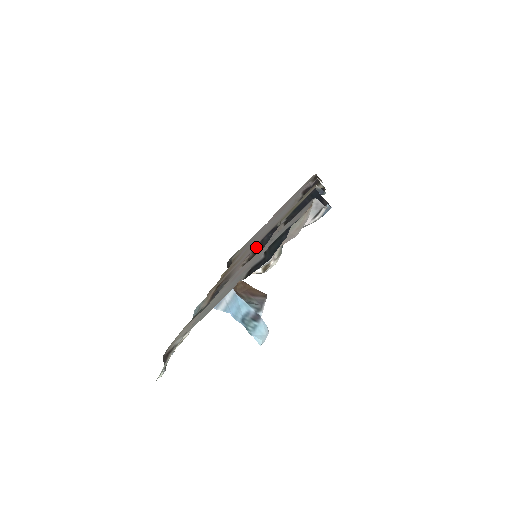
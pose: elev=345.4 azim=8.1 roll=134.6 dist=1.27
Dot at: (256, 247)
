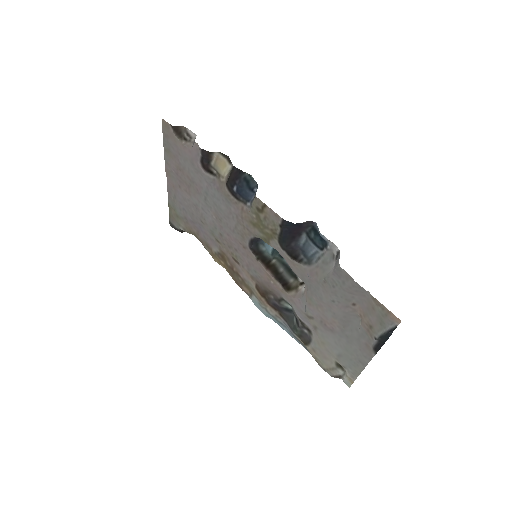
Dot at: (259, 261)
